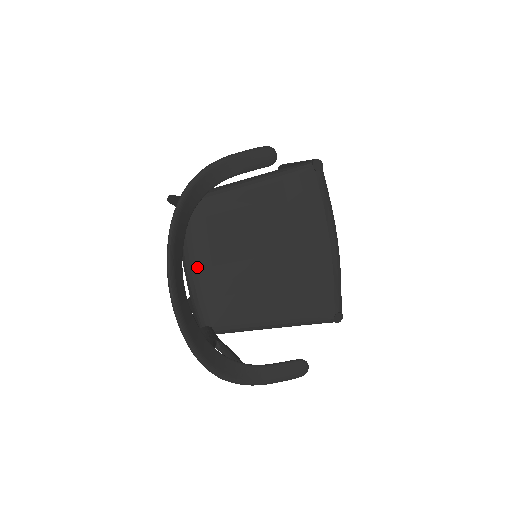
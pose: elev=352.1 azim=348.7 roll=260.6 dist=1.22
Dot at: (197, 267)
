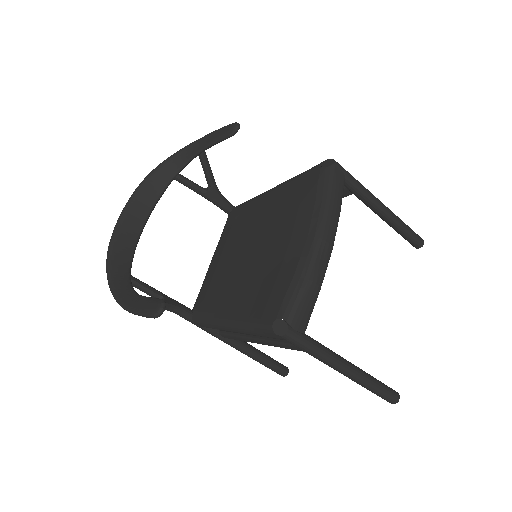
Dot at: (214, 258)
